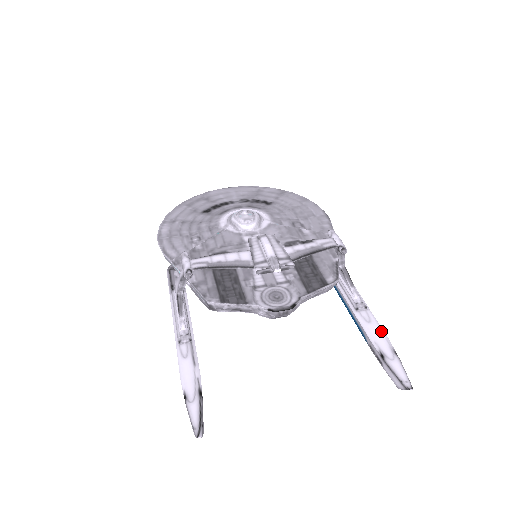
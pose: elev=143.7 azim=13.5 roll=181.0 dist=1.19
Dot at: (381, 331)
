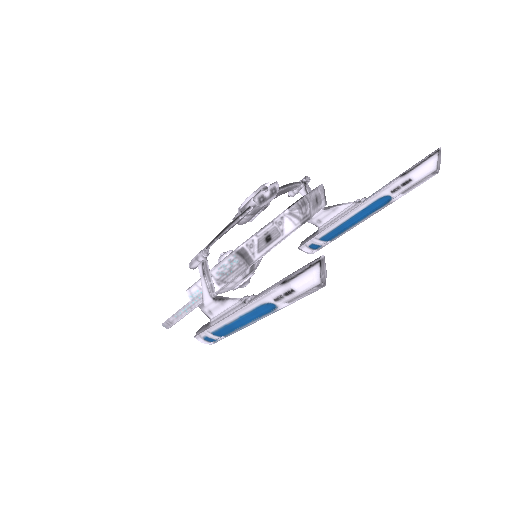
Dot at: (388, 183)
